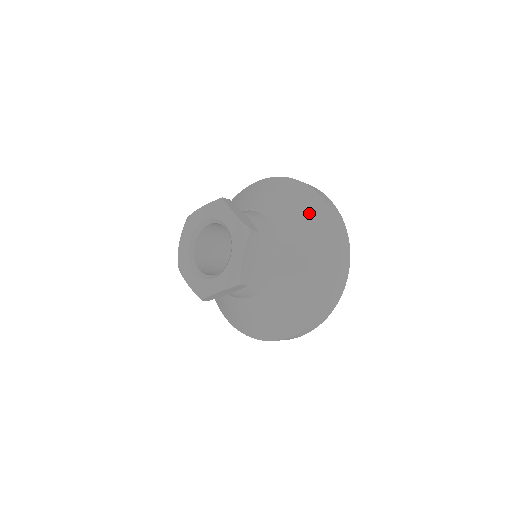
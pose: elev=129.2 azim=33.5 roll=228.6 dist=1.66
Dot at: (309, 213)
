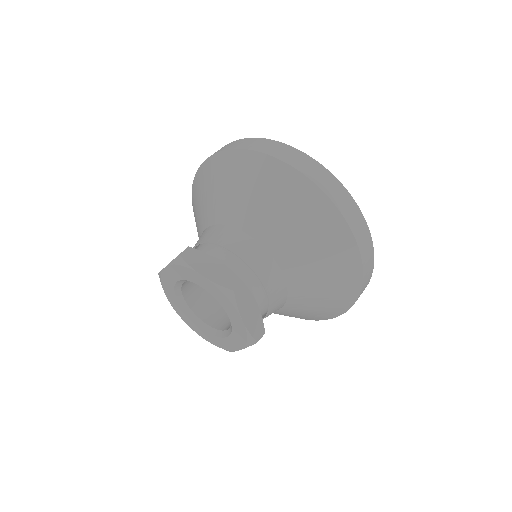
Dot at: (289, 200)
